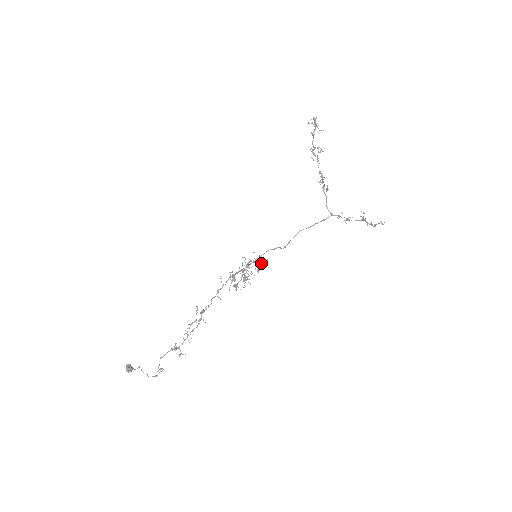
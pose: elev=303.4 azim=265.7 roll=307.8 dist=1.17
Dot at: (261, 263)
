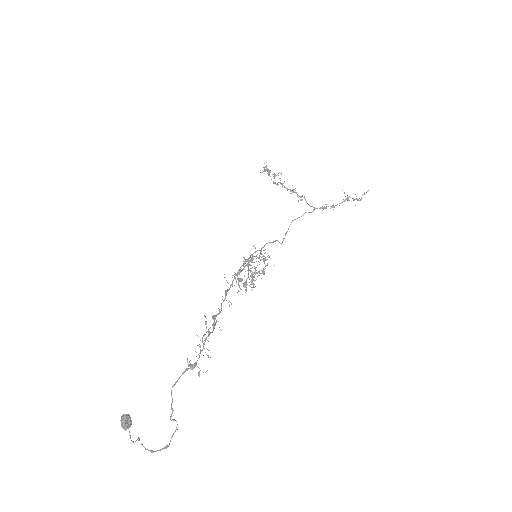
Dot at: (264, 259)
